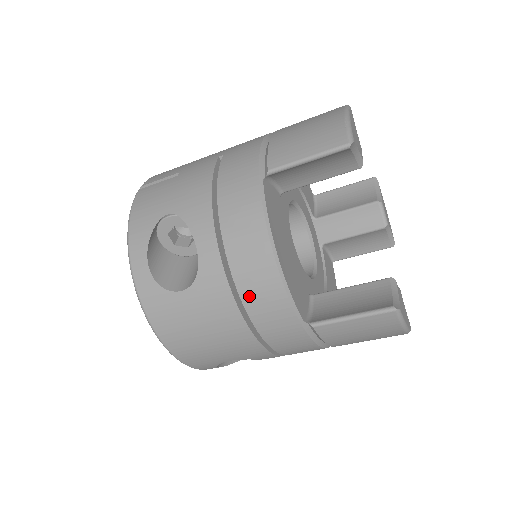
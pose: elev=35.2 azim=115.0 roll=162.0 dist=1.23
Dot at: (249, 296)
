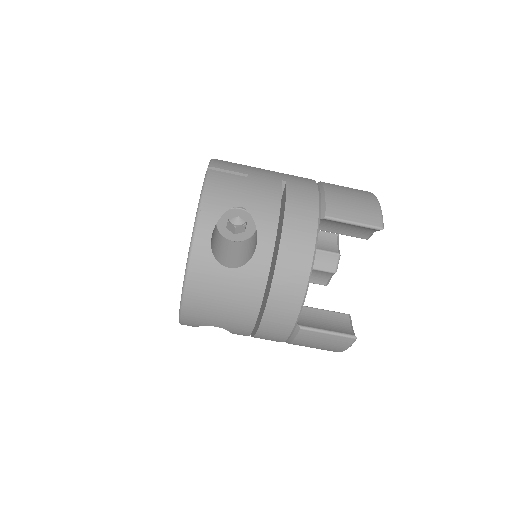
Dot at: (277, 293)
